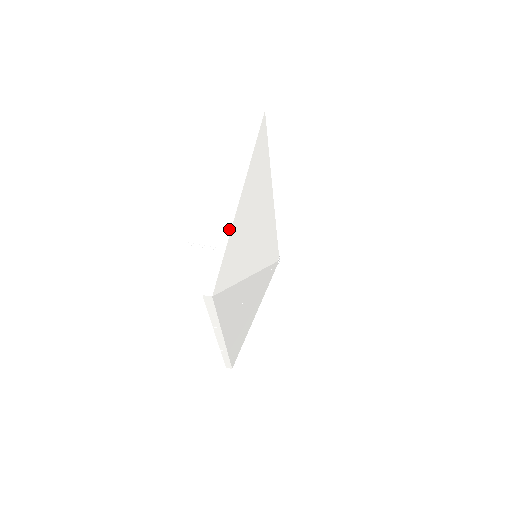
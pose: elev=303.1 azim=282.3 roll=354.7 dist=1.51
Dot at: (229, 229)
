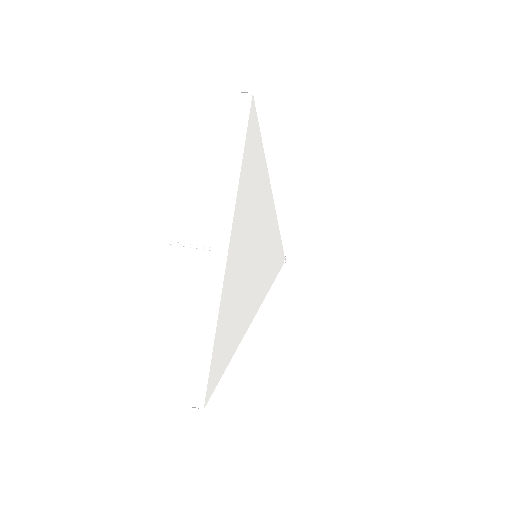
Dot at: (216, 312)
